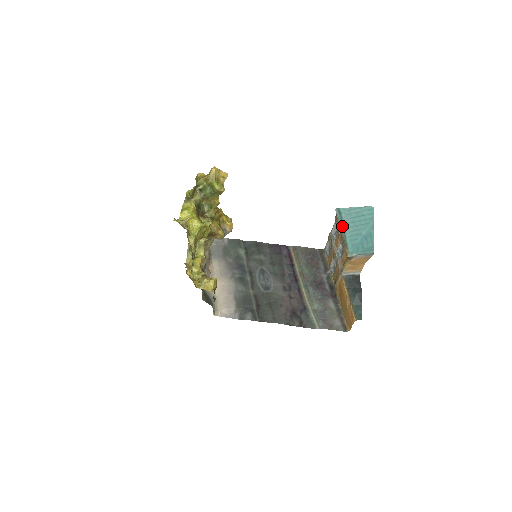
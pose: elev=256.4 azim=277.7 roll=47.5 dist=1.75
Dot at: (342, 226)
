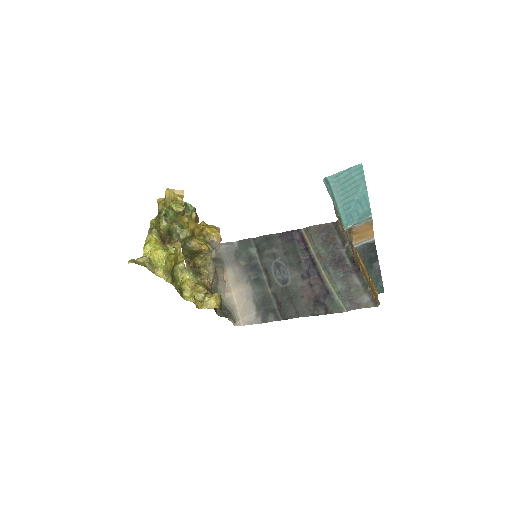
Dot at: (332, 197)
